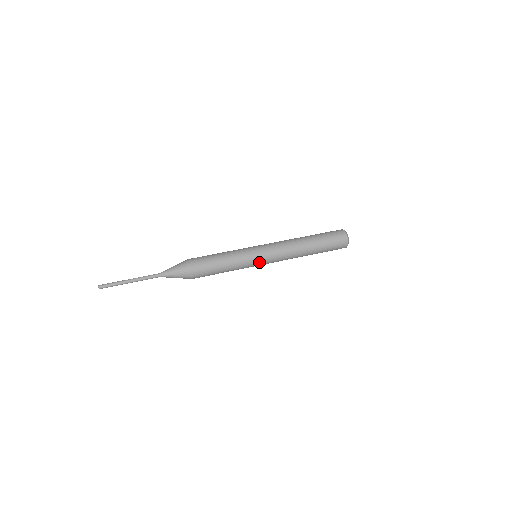
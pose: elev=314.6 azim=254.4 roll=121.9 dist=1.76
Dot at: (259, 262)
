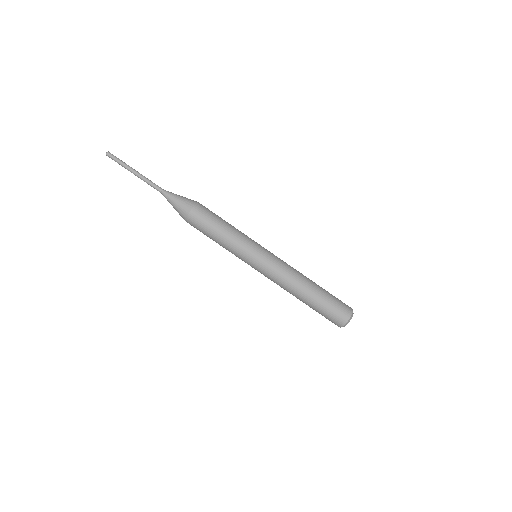
Dot at: (250, 265)
